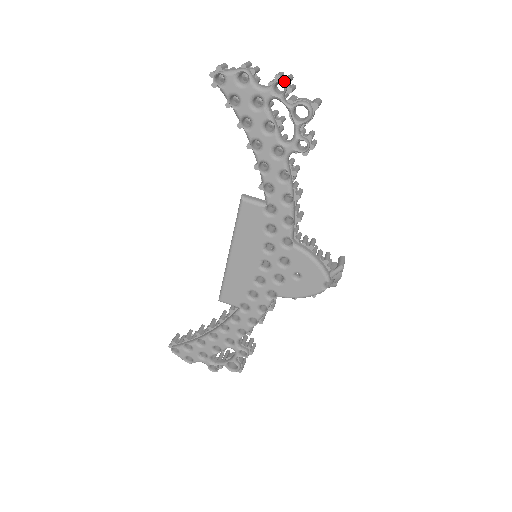
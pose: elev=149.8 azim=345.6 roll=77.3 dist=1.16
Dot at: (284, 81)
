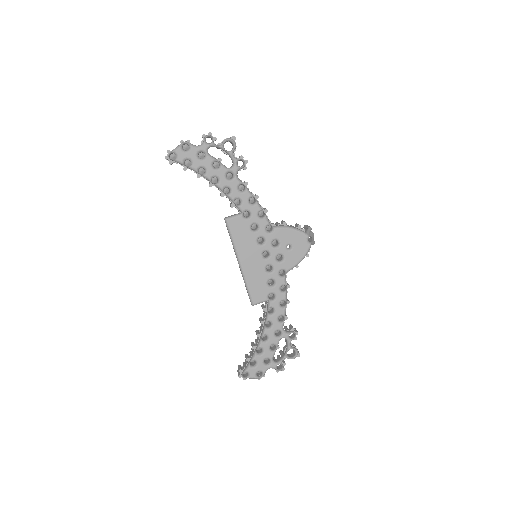
Dot at: (209, 135)
